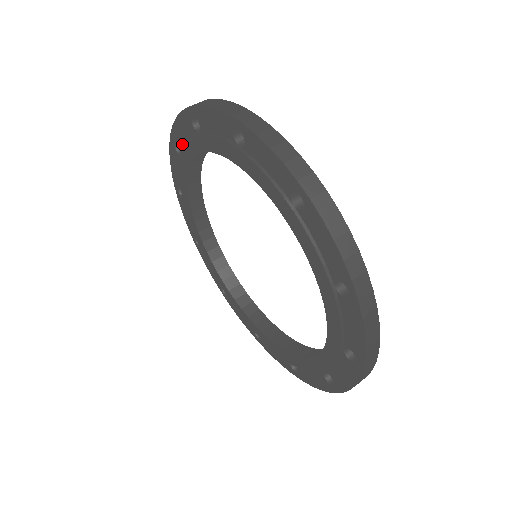
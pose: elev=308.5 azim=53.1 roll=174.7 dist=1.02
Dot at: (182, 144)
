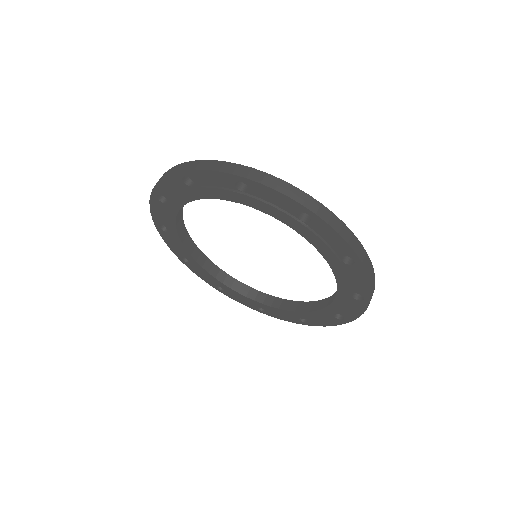
Dot at: (164, 222)
